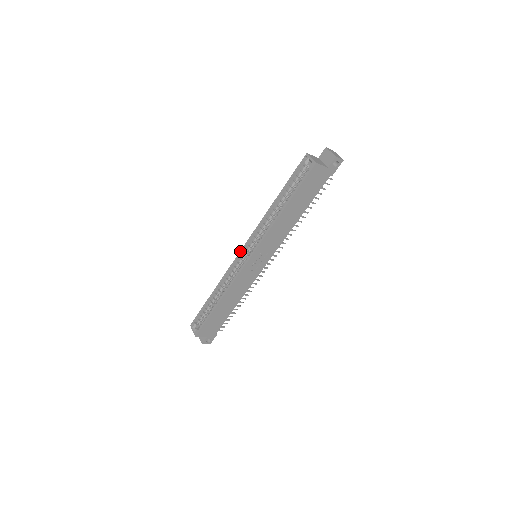
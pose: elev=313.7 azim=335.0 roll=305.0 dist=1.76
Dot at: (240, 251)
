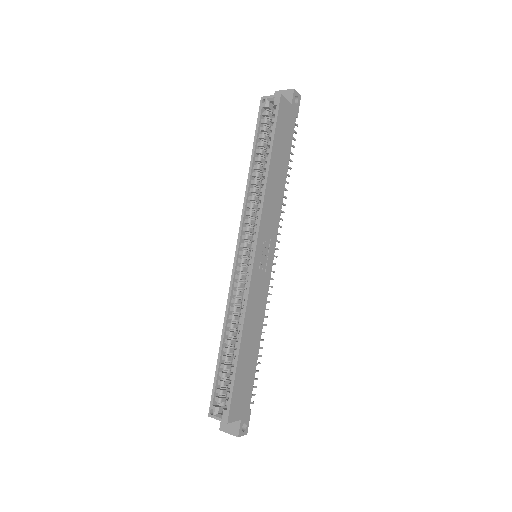
Dot at: (234, 257)
